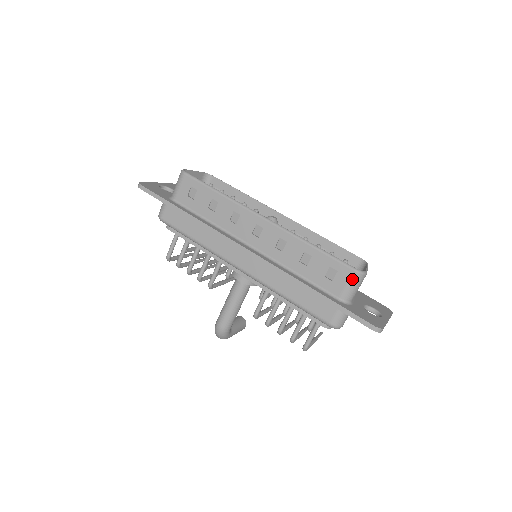
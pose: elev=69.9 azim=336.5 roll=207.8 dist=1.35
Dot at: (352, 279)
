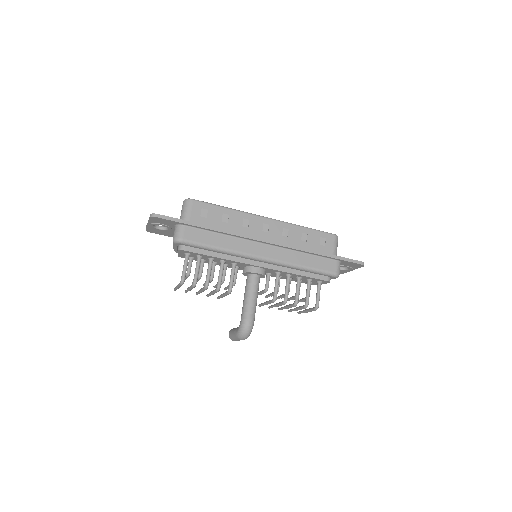
Dot at: (335, 241)
